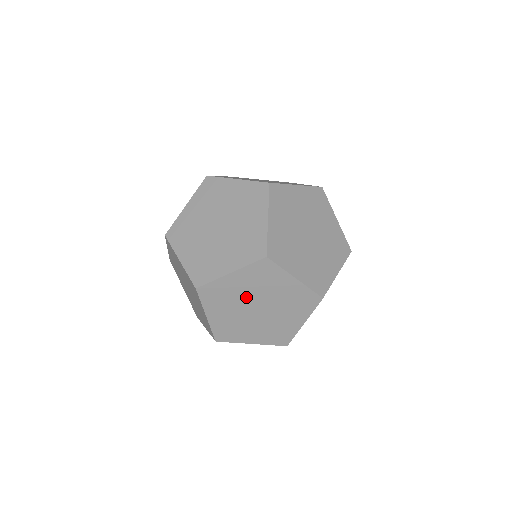
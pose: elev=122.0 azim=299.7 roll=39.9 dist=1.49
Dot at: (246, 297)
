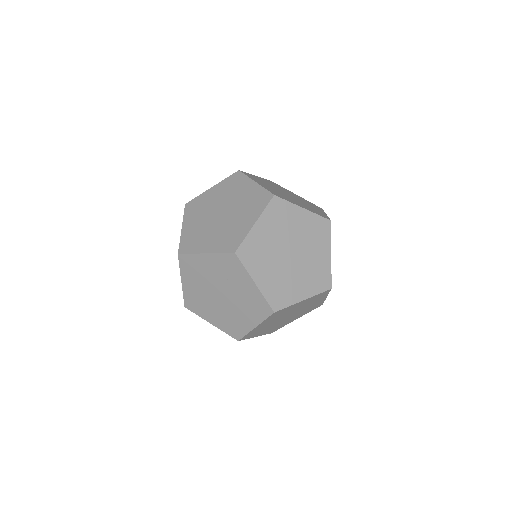
Dot at: (214, 280)
